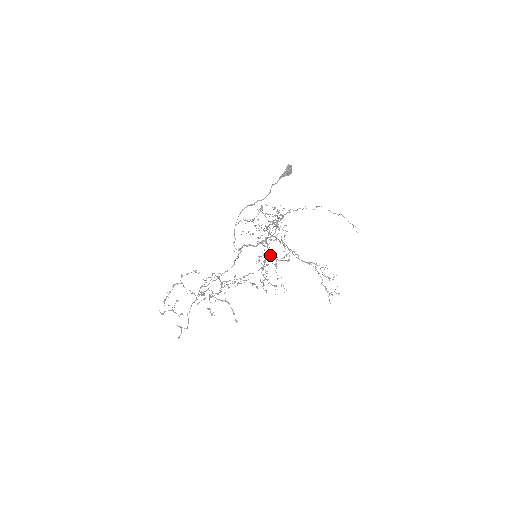
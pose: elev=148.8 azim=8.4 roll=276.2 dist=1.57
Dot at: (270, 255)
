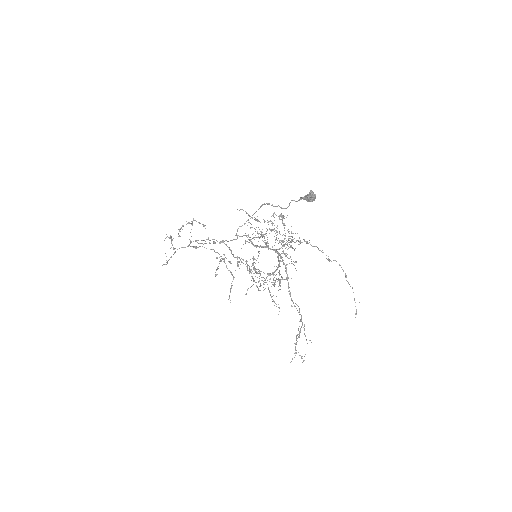
Dot at: occluded
